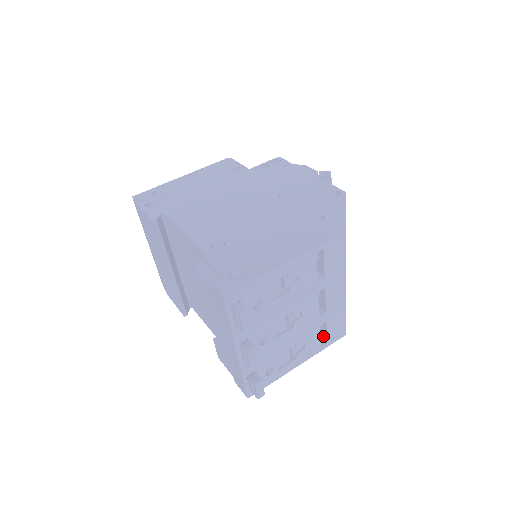
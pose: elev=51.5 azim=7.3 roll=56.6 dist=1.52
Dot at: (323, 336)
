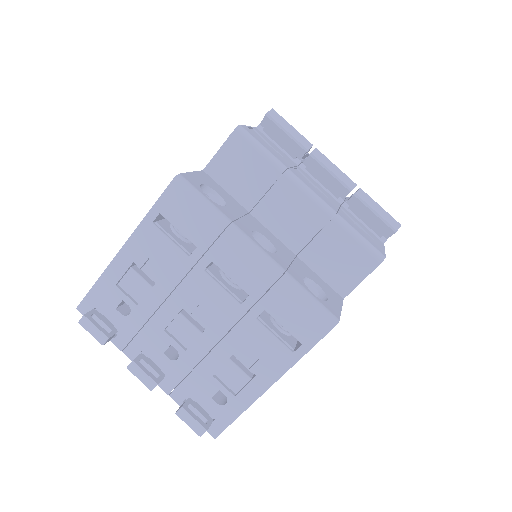
Dot at: occluded
